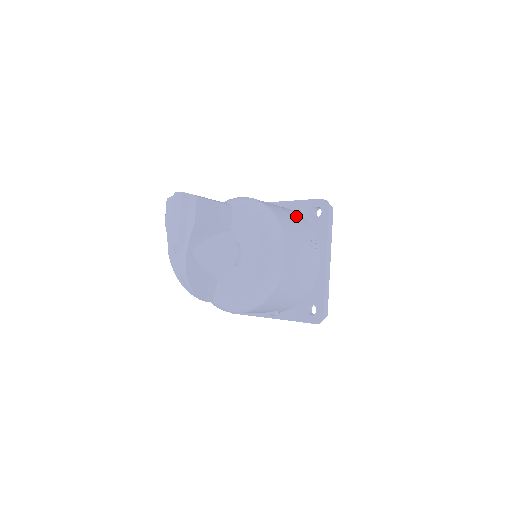
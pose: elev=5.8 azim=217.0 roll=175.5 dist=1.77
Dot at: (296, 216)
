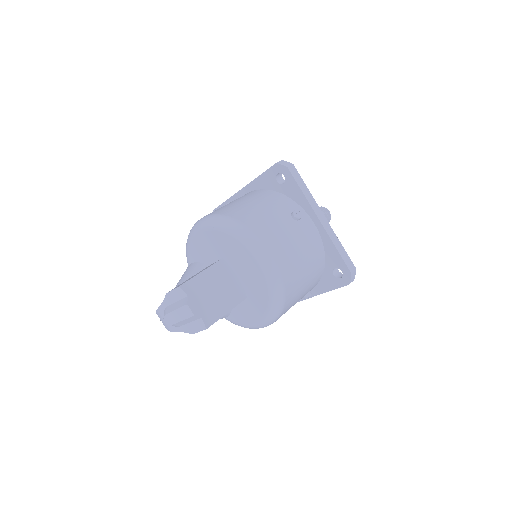
Dot at: (314, 272)
